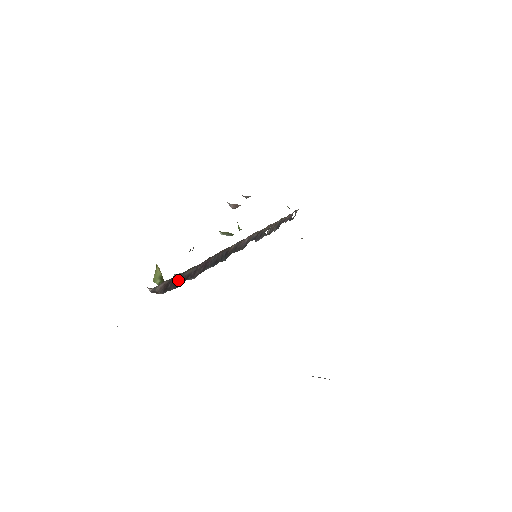
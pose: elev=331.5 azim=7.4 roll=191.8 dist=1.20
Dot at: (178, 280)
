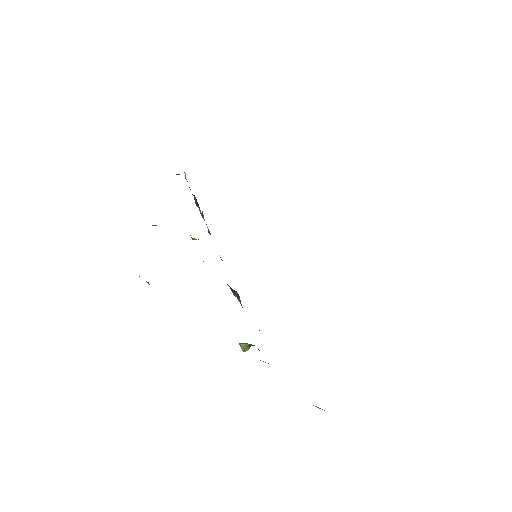
Dot at: occluded
